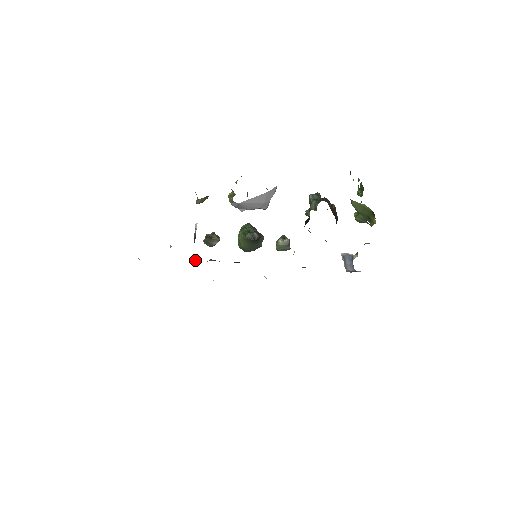
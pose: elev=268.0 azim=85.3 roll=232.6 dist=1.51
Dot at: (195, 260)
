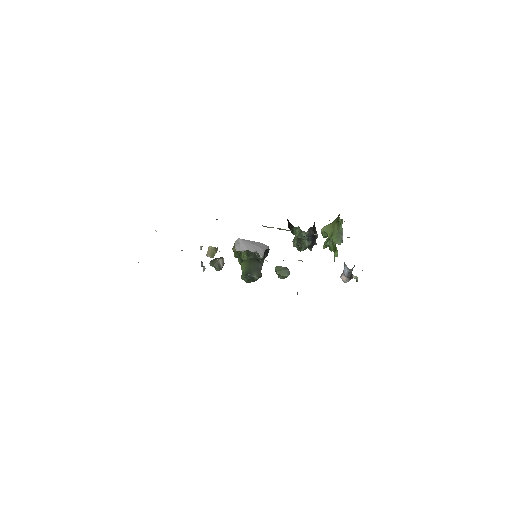
Dot at: occluded
